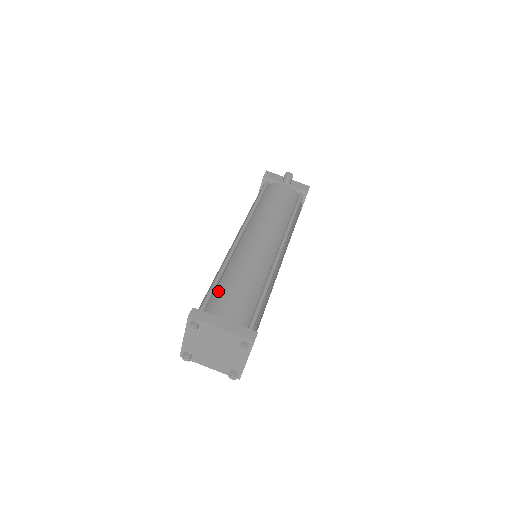
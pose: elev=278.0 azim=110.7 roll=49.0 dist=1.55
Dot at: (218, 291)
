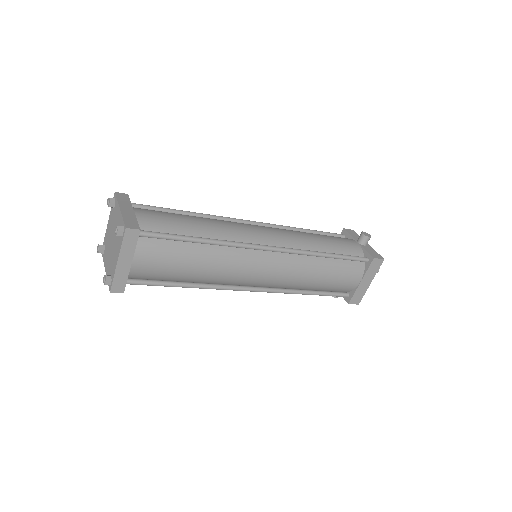
Dot at: occluded
